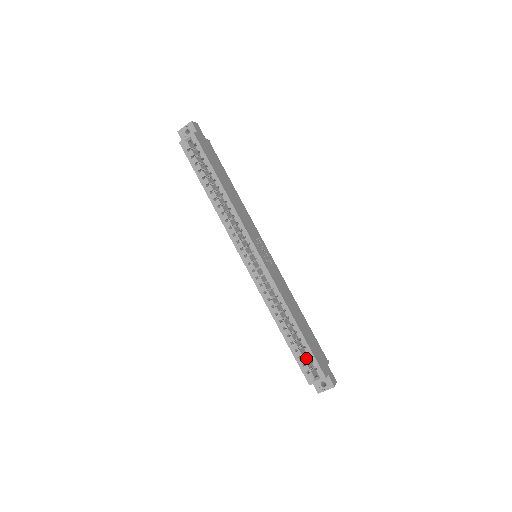
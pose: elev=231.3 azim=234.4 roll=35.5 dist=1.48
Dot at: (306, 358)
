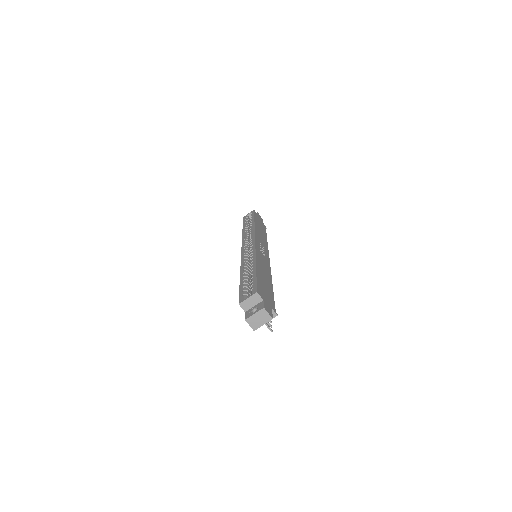
Dot at: occluded
